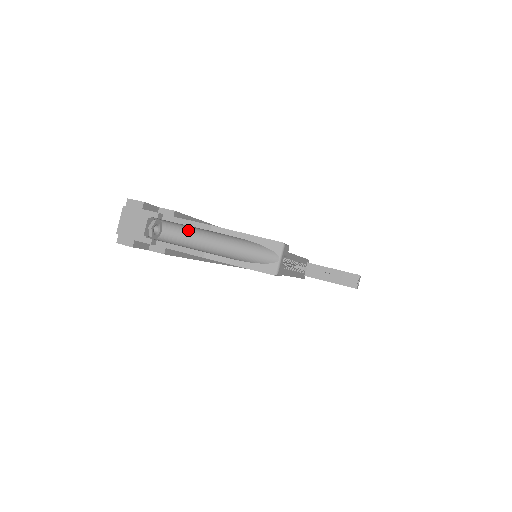
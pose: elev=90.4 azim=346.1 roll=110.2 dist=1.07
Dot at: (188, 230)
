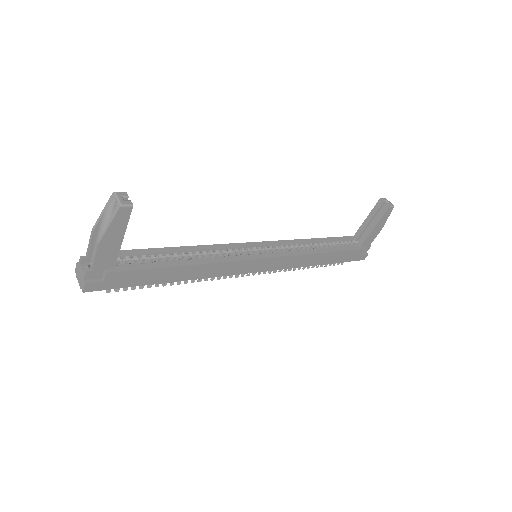
Dot at: occluded
